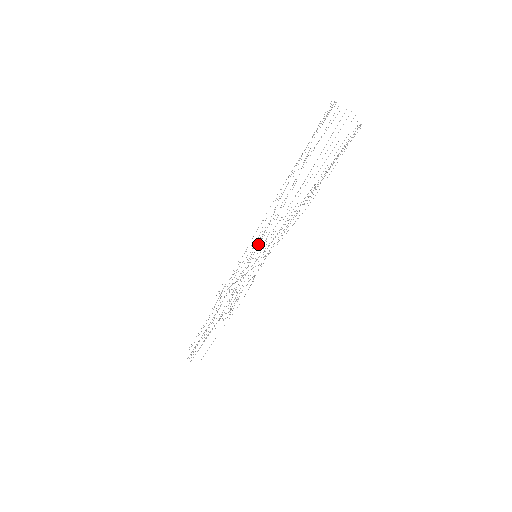
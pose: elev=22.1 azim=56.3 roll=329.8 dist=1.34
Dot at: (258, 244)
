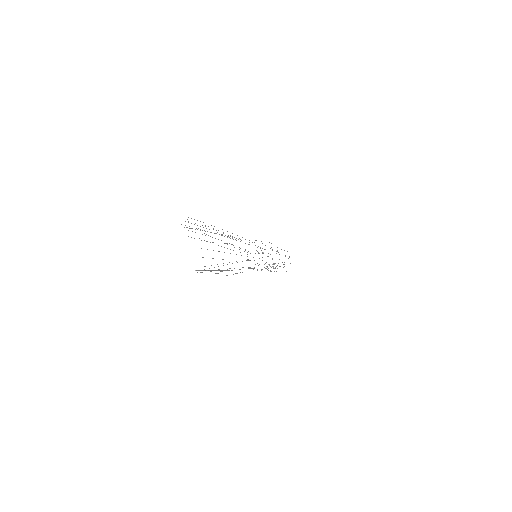
Dot at: occluded
